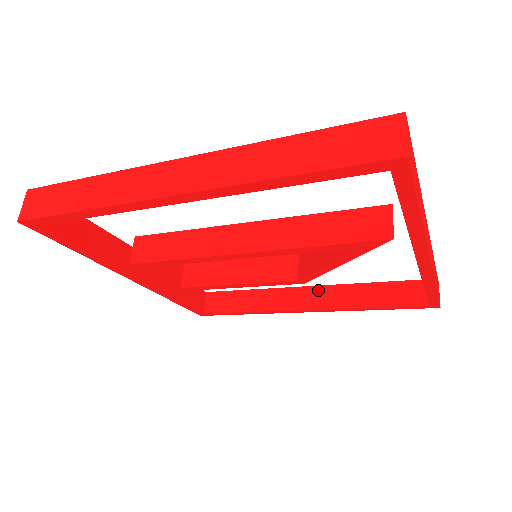
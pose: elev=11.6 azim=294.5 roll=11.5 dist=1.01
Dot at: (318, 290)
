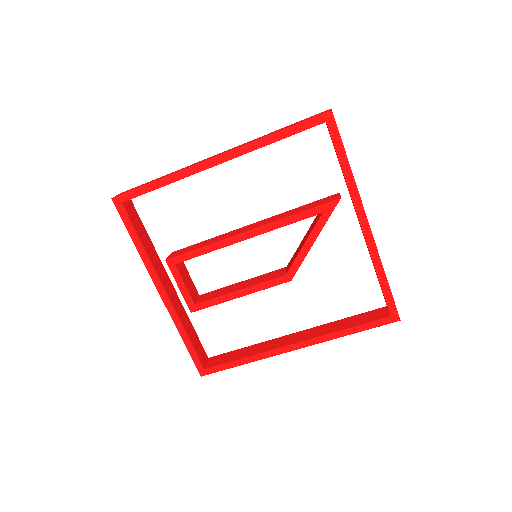
Dot at: (304, 332)
